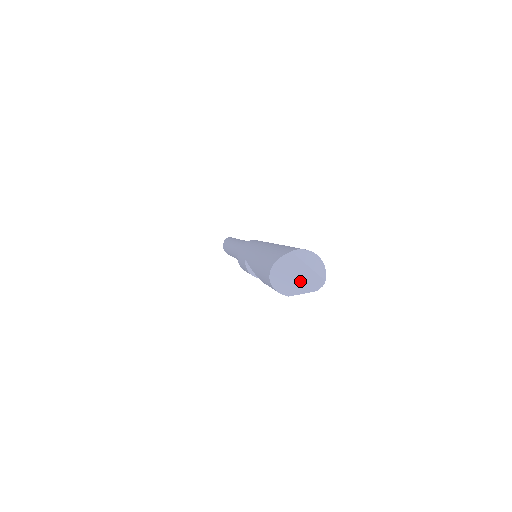
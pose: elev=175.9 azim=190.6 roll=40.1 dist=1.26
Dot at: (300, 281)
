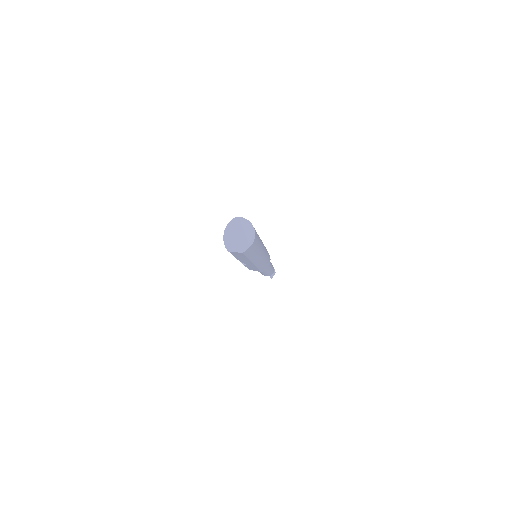
Dot at: (237, 241)
